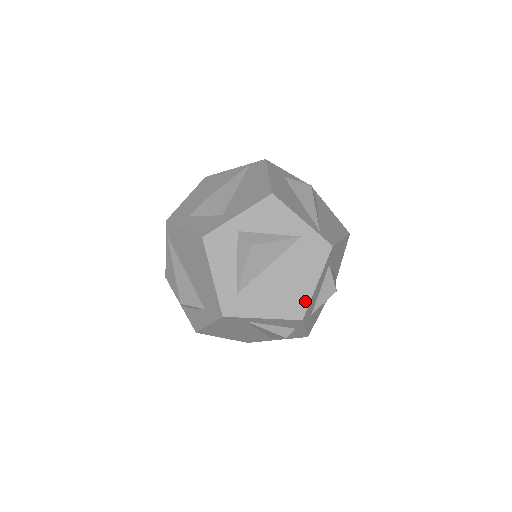
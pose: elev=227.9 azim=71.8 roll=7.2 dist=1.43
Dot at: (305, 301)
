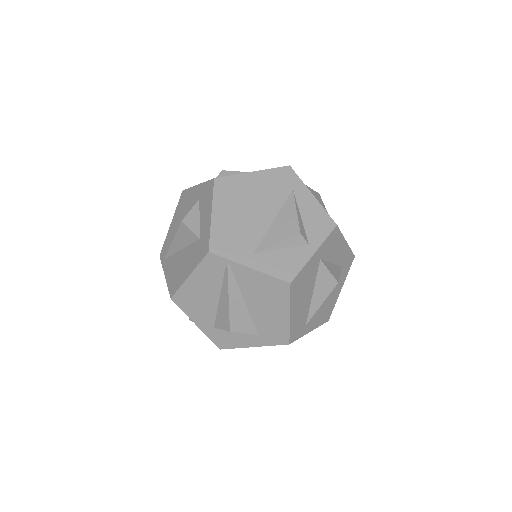
Dot at: occluded
